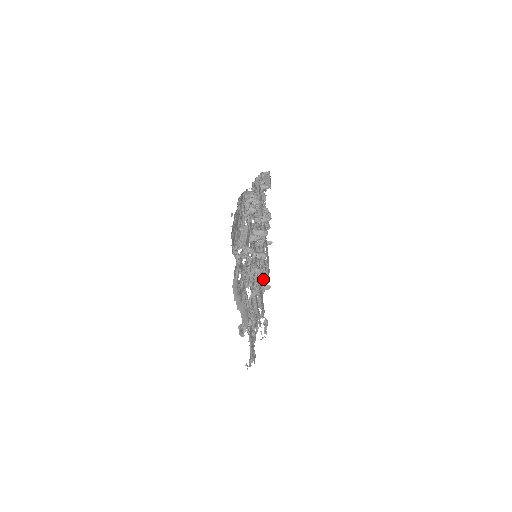
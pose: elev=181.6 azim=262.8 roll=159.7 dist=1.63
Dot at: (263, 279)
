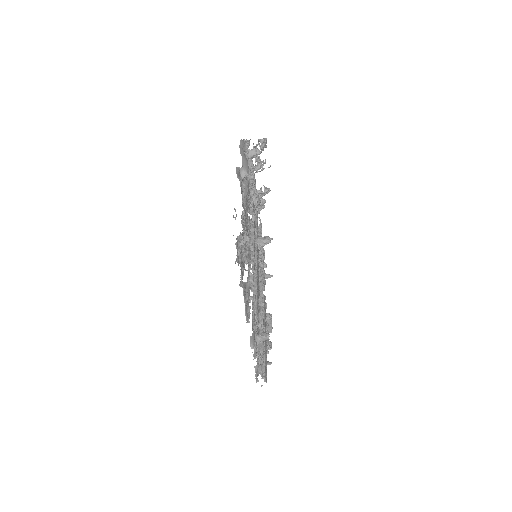
Dot at: (259, 331)
